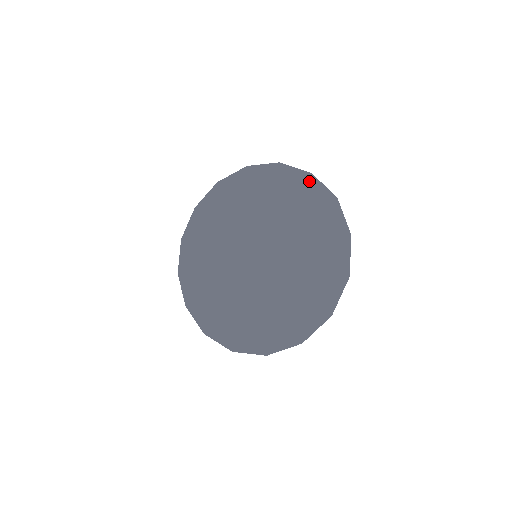
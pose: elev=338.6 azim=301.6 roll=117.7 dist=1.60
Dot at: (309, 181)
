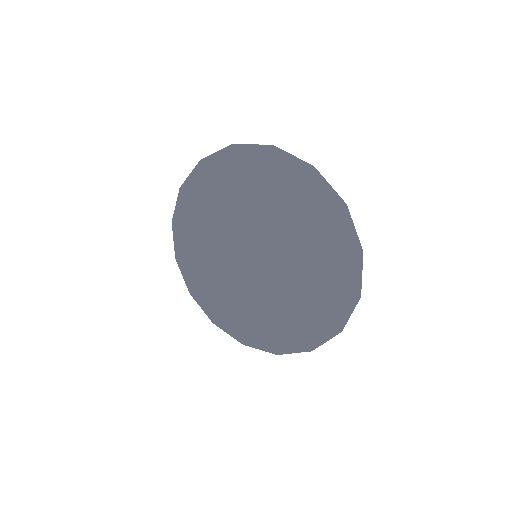
Dot at: (340, 212)
